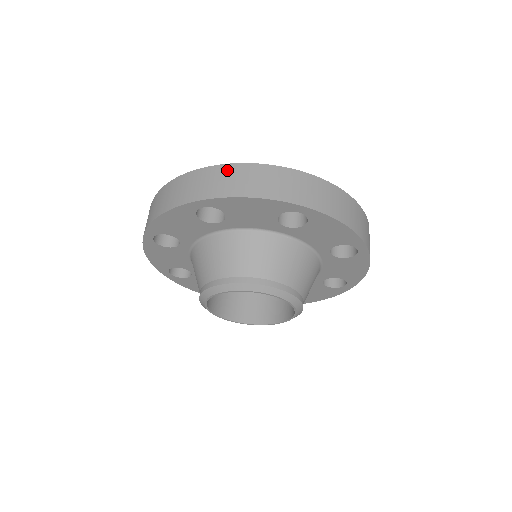
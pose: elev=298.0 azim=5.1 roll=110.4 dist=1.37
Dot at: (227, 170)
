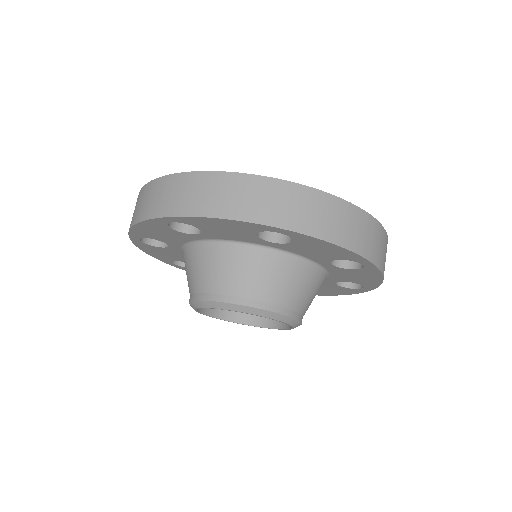
Dot at: (196, 180)
